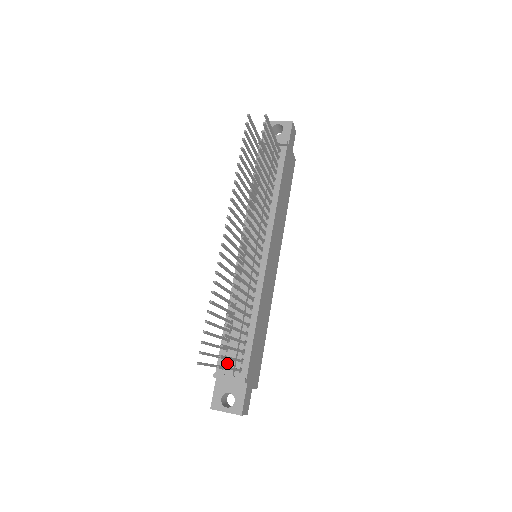
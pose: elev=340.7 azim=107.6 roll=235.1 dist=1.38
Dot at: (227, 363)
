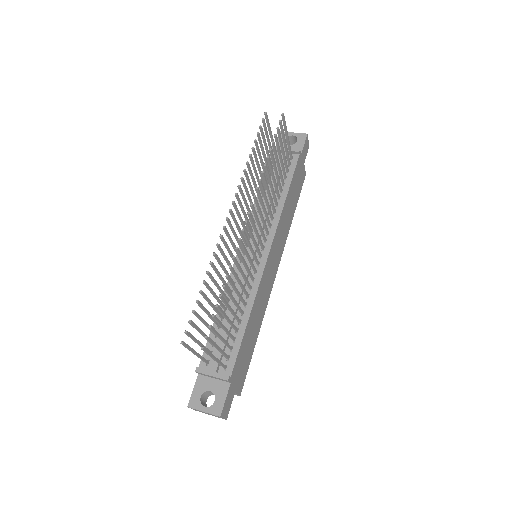
Dot at: (212, 359)
